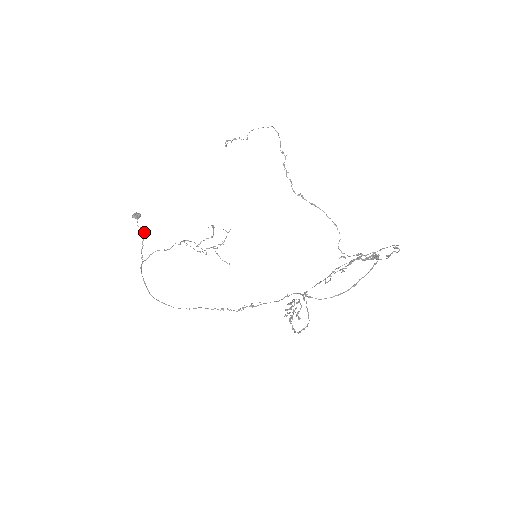
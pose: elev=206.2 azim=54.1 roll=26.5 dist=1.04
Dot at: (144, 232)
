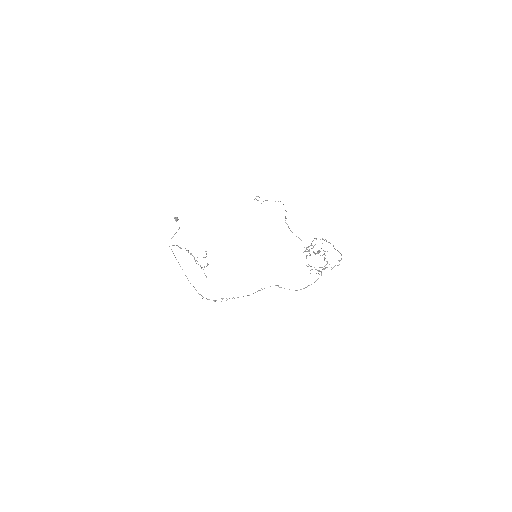
Dot at: (179, 228)
